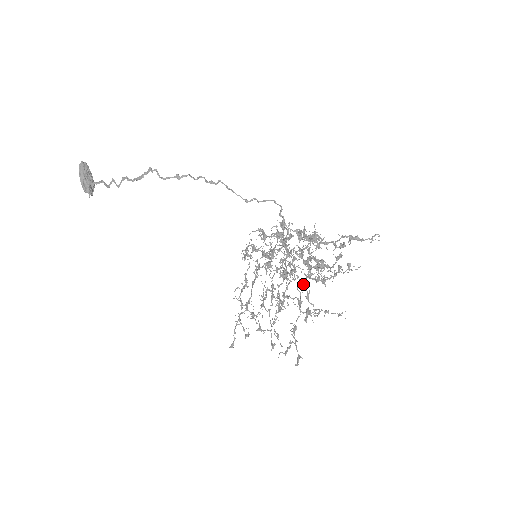
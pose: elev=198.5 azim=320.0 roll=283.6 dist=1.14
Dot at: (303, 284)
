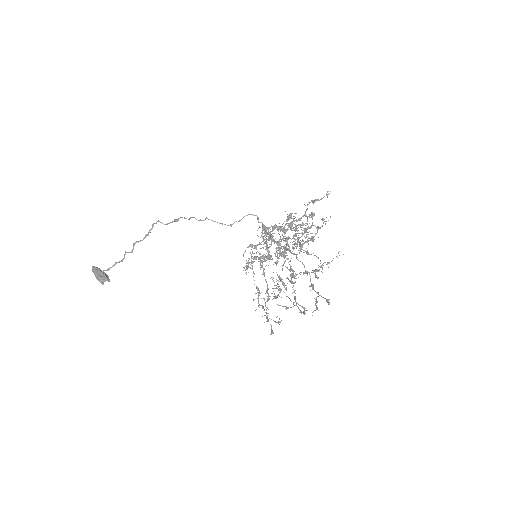
Dot at: (300, 248)
